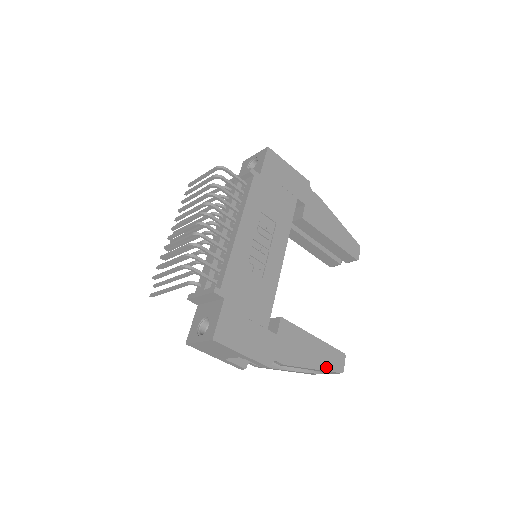
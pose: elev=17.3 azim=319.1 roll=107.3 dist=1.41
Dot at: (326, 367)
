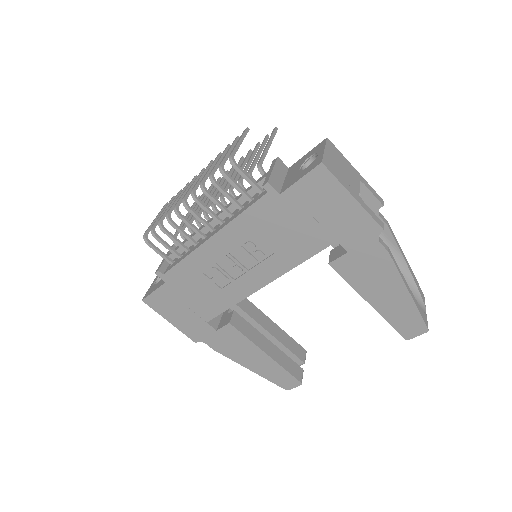
Dot at: (267, 376)
